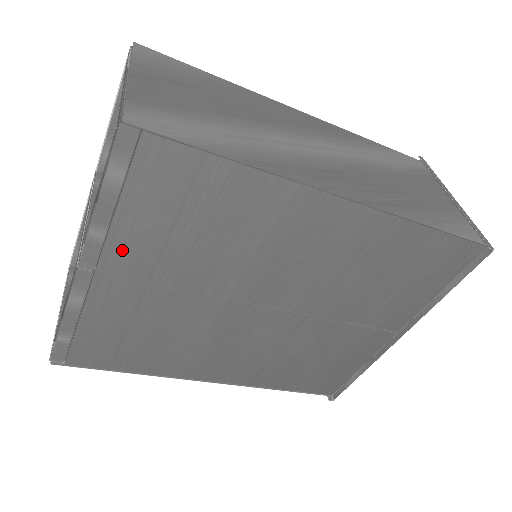
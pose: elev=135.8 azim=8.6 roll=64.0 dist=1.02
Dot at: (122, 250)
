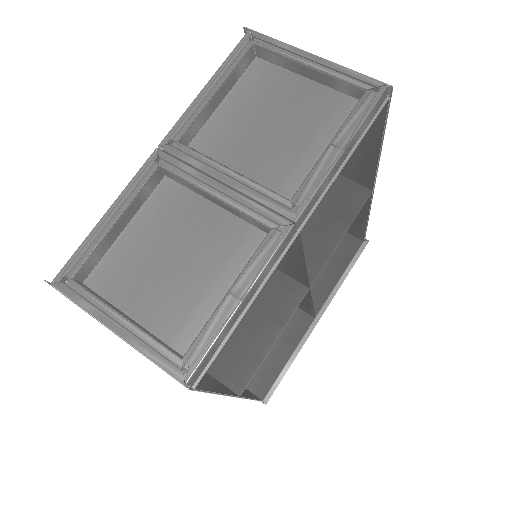
Dot at: (322, 207)
